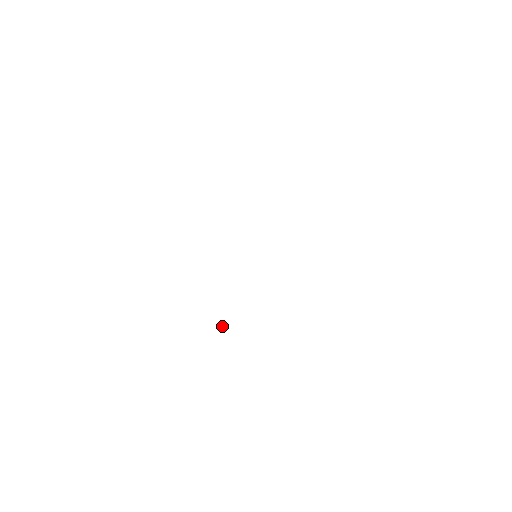
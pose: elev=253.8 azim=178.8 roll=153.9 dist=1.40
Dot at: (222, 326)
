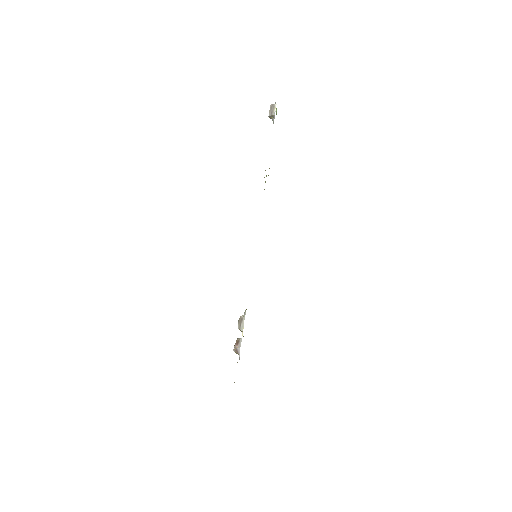
Dot at: (239, 339)
